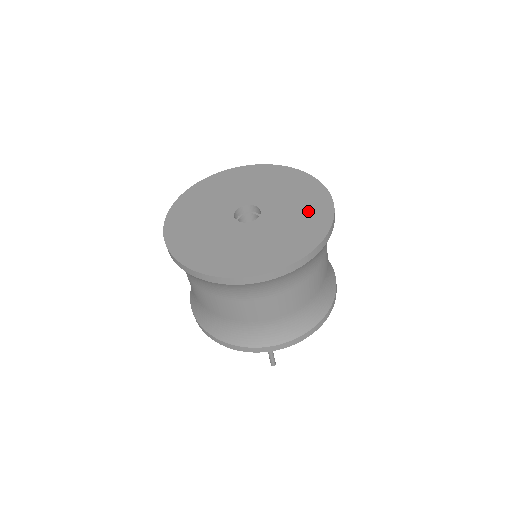
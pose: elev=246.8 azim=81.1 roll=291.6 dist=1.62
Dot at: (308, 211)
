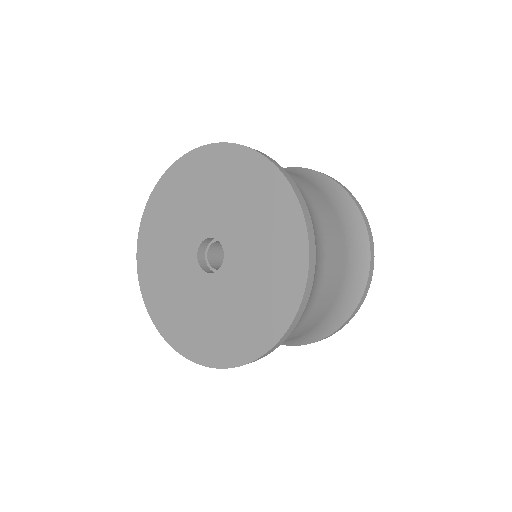
Dot at: (272, 225)
